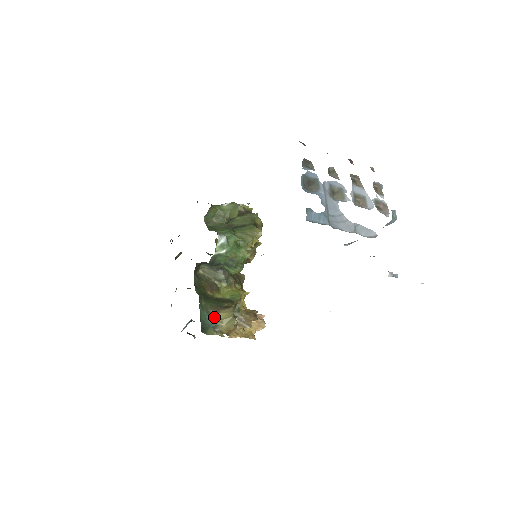
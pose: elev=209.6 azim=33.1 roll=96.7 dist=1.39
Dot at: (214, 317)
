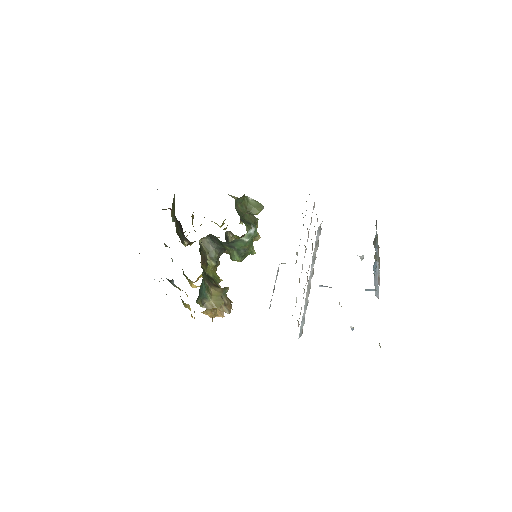
Dot at: (208, 290)
